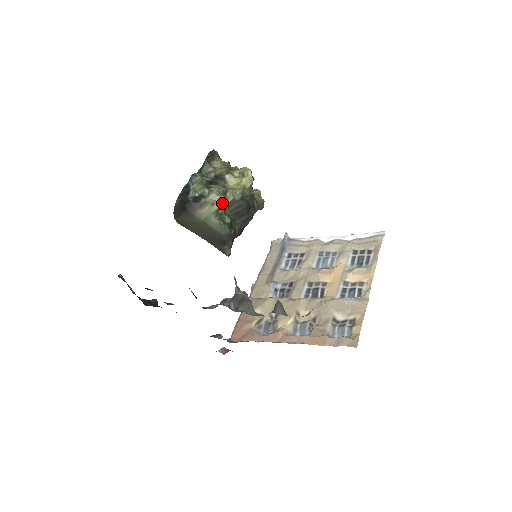
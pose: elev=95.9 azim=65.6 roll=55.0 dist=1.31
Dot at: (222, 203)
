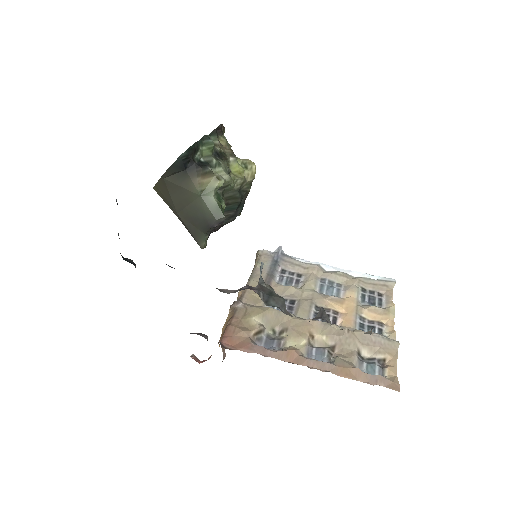
Dot at: (227, 182)
